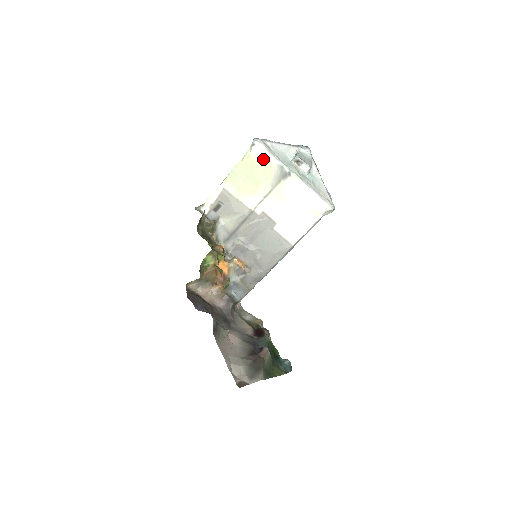
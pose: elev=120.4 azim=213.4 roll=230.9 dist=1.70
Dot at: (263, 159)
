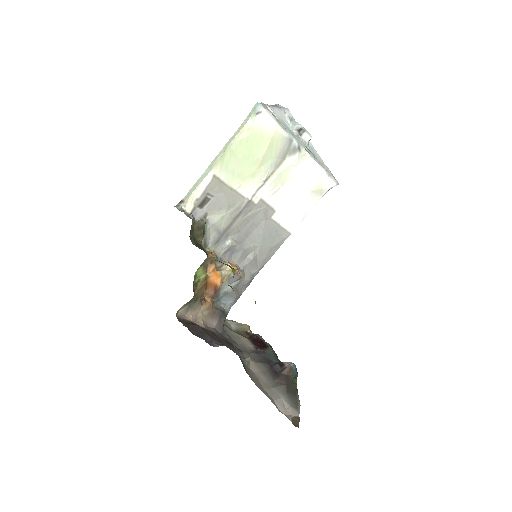
Dot at: (270, 132)
